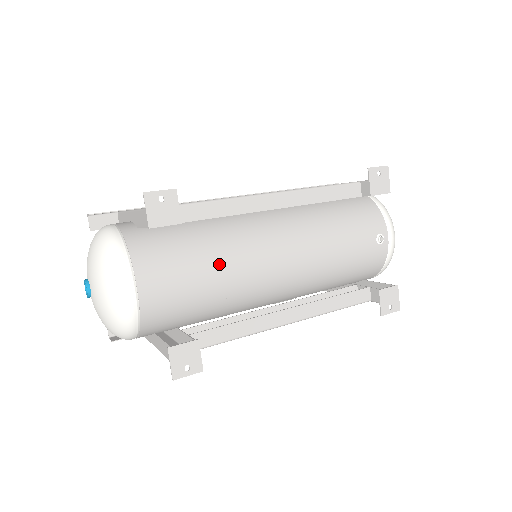
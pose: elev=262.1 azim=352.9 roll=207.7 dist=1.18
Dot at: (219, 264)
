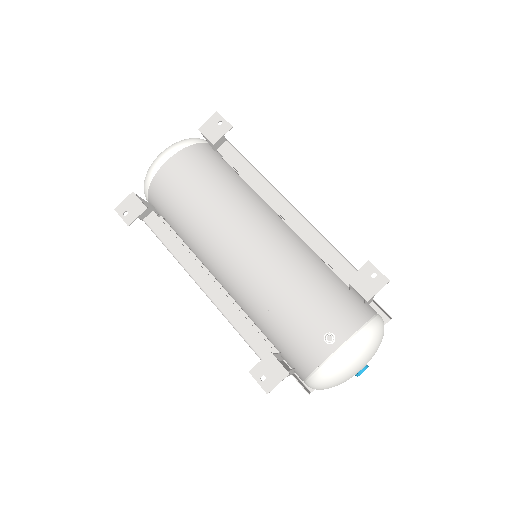
Dot at: (212, 201)
